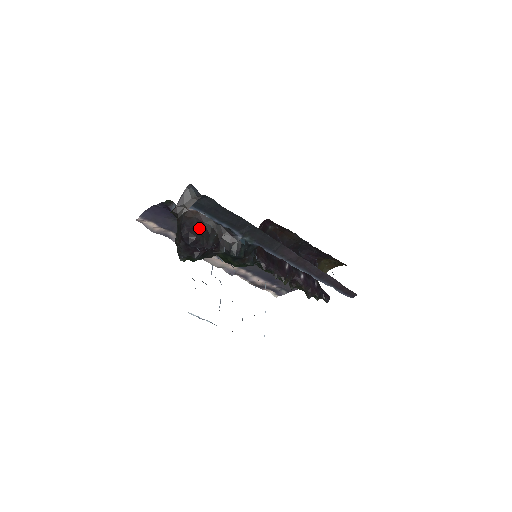
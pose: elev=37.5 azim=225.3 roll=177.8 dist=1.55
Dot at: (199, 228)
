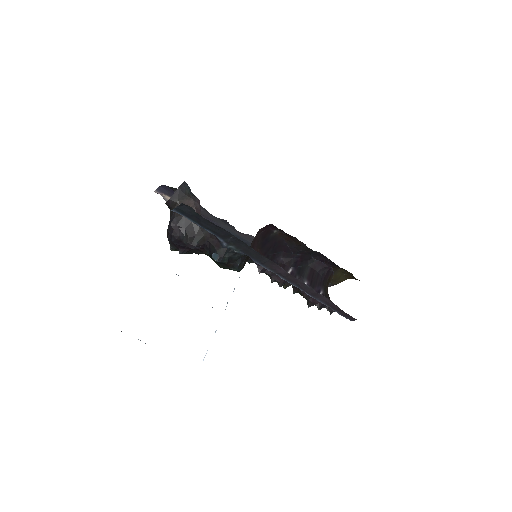
Dot at: (185, 227)
